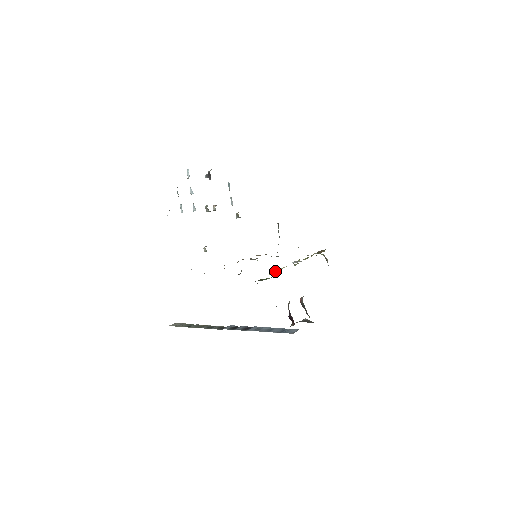
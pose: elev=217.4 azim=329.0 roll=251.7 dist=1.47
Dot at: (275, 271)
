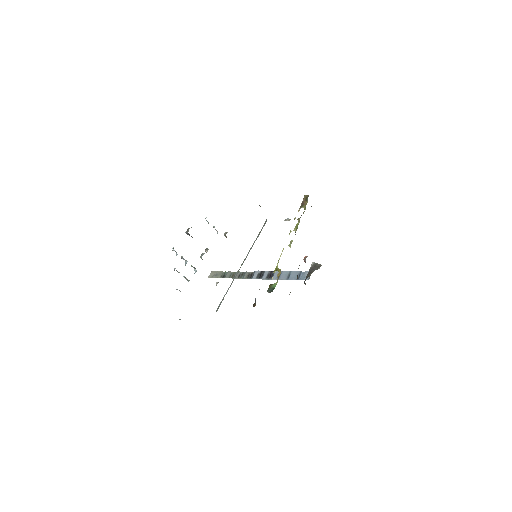
Dot at: (277, 266)
